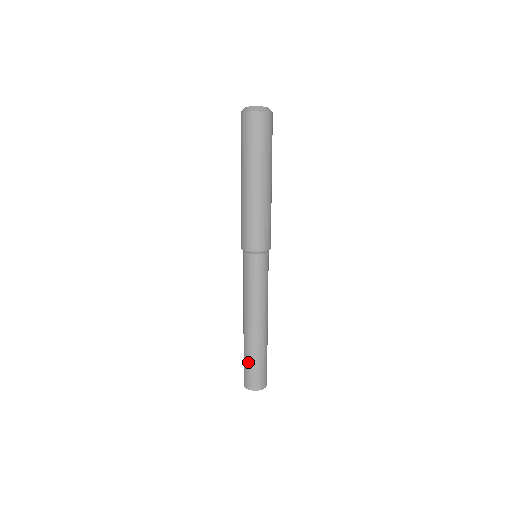
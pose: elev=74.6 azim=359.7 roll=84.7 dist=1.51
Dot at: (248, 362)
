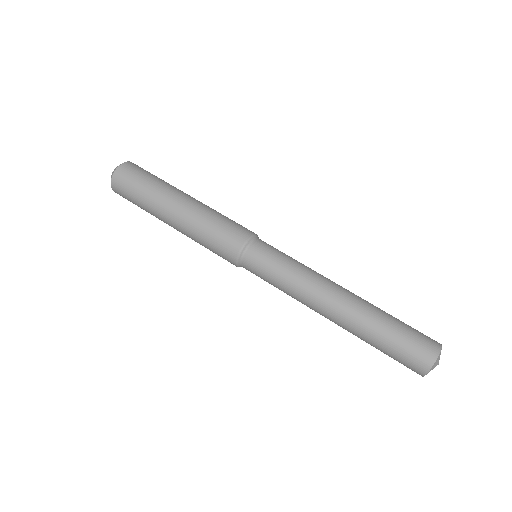
Dot at: (384, 345)
